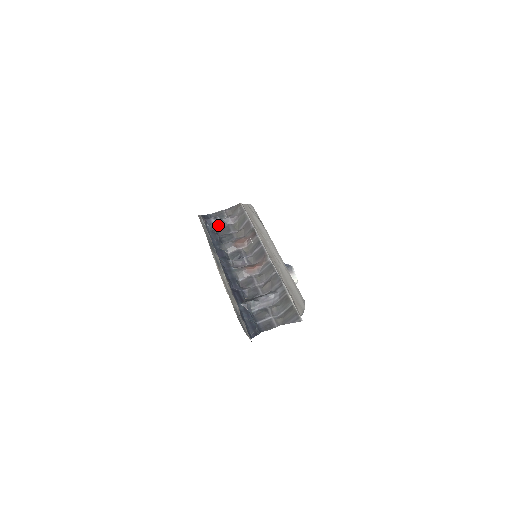
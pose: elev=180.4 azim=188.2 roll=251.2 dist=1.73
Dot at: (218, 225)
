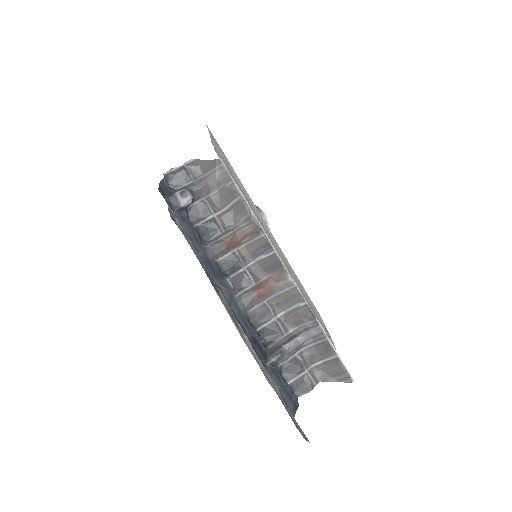
Dot at: (188, 205)
